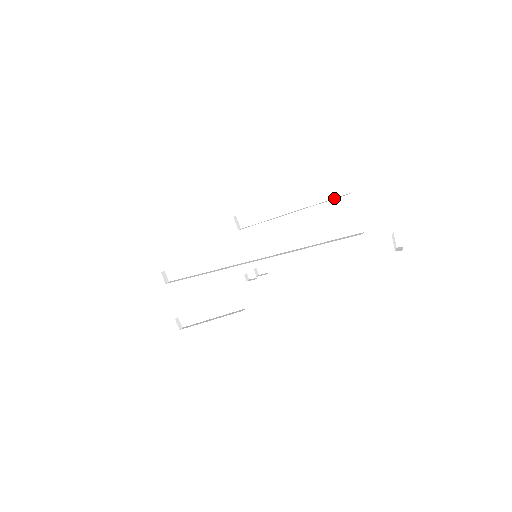
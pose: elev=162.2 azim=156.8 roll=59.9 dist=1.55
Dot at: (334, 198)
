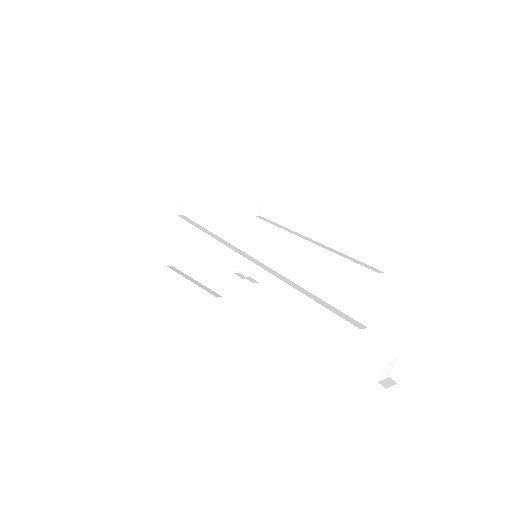
Dot at: (362, 262)
